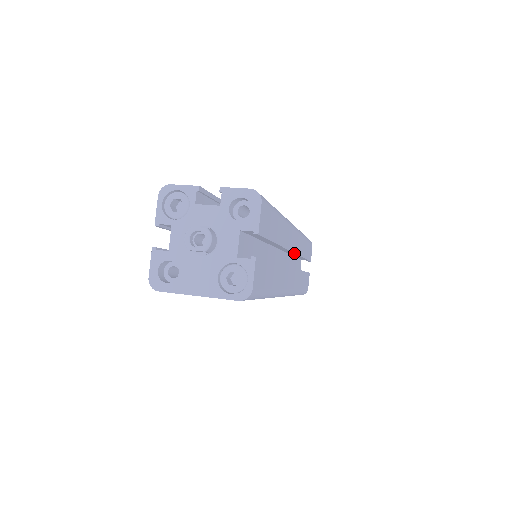
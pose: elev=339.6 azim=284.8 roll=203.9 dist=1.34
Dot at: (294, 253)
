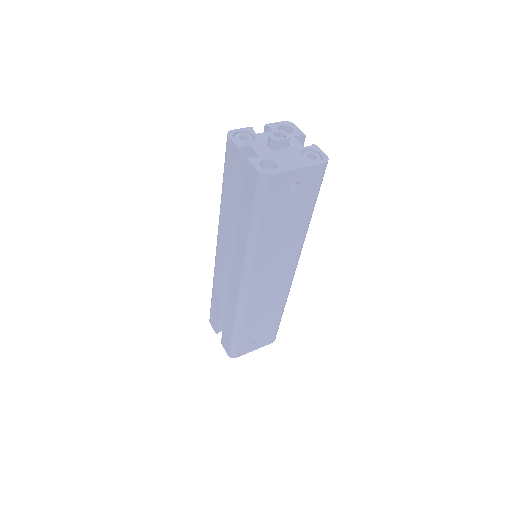
Dot at: occluded
